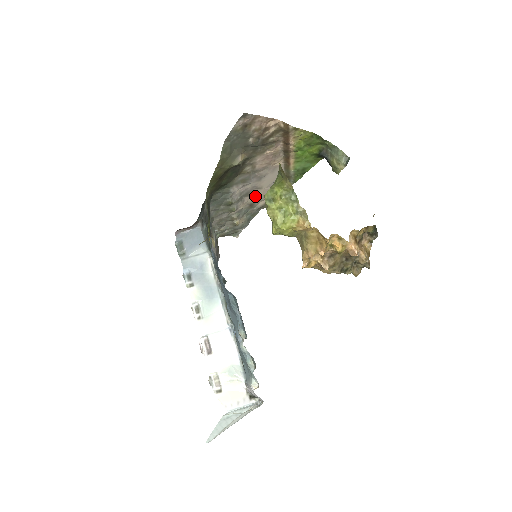
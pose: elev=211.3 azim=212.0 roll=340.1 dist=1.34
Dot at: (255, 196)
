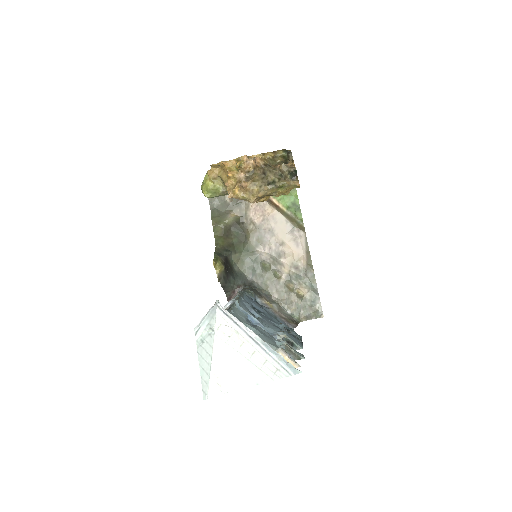
Dot at: (289, 255)
